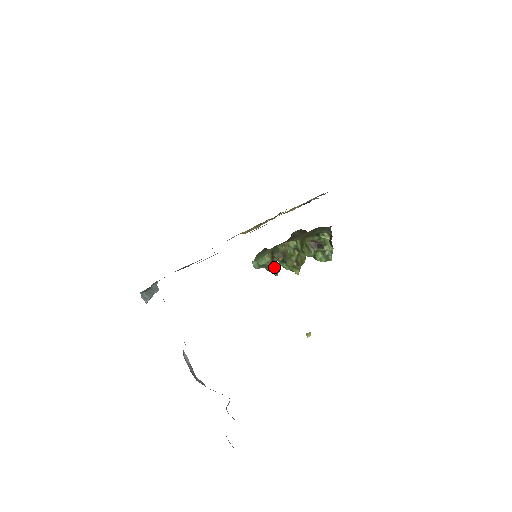
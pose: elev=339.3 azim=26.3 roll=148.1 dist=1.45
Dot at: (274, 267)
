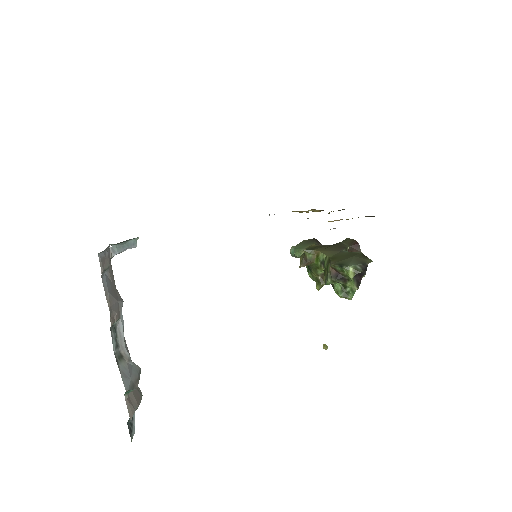
Dot at: occluded
